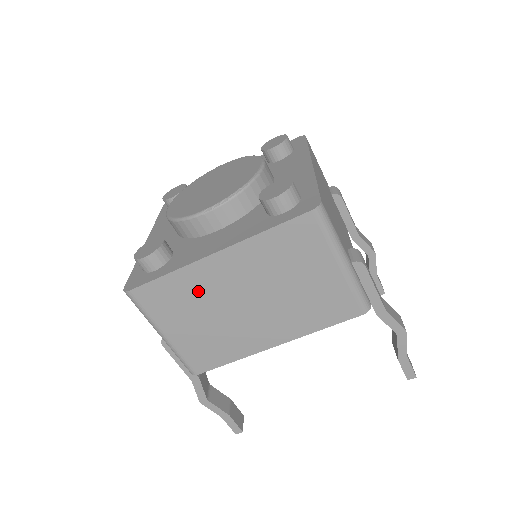
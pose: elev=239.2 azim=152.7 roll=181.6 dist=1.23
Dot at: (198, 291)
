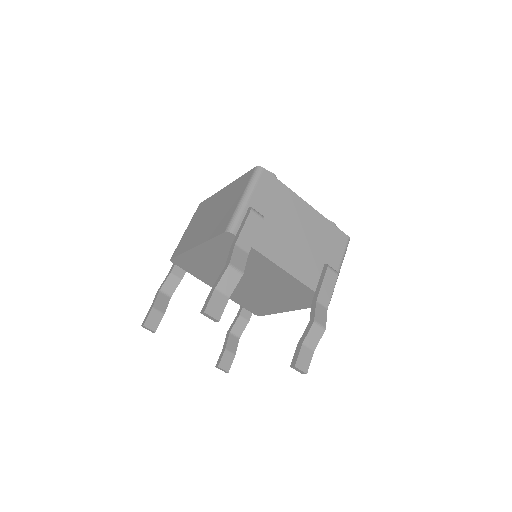
Dot at: (208, 207)
